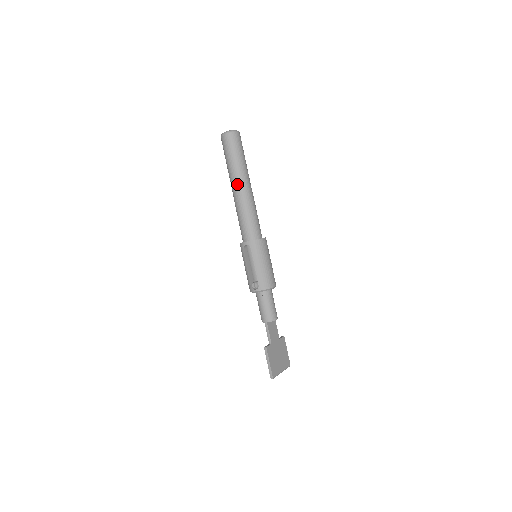
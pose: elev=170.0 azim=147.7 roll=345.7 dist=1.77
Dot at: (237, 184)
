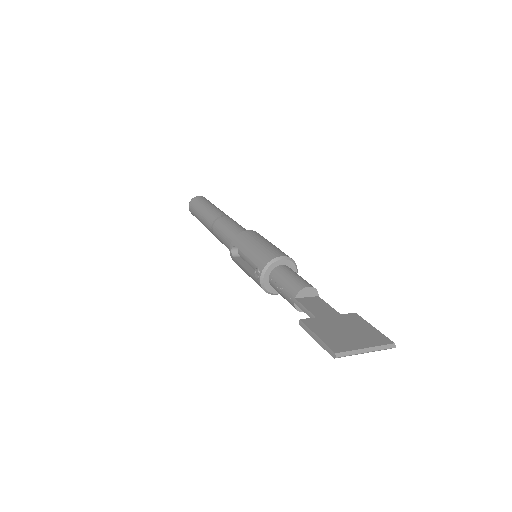
Dot at: (208, 221)
